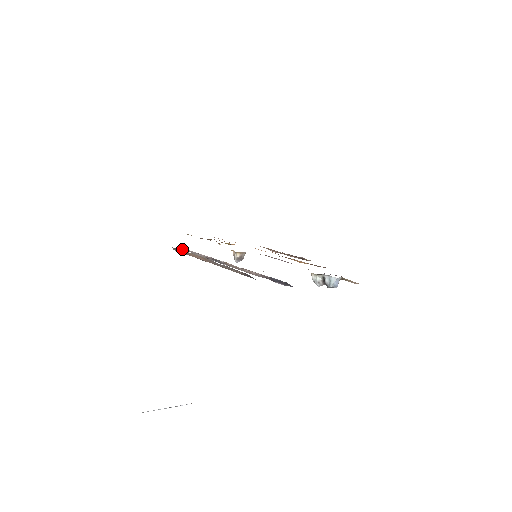
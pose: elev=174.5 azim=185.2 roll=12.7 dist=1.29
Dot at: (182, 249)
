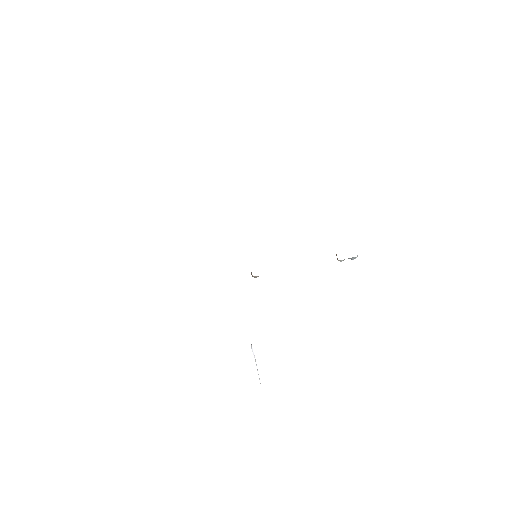
Dot at: occluded
